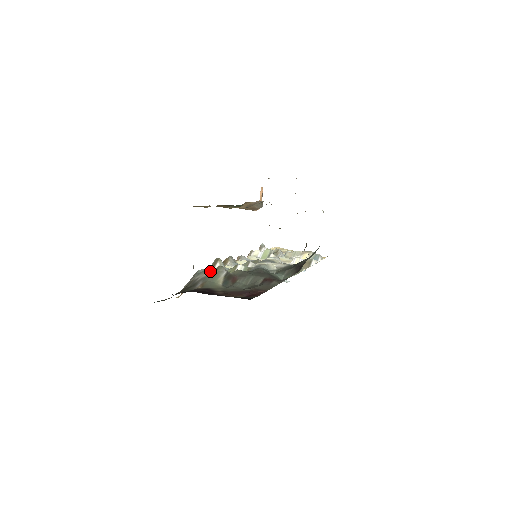
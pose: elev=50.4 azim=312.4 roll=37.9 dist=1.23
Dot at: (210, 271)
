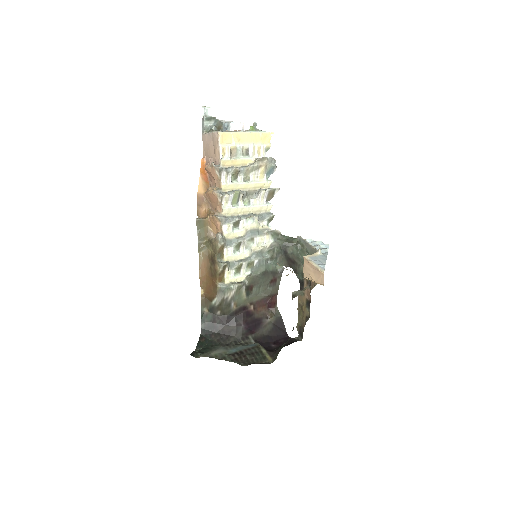
Dot at: (234, 291)
